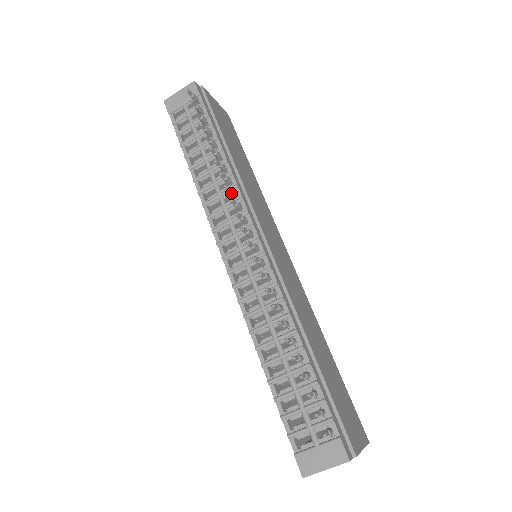
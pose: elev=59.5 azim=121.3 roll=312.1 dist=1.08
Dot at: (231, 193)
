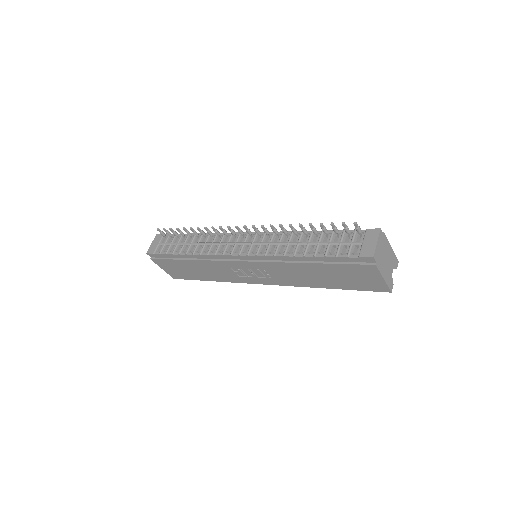
Dot at: (217, 232)
